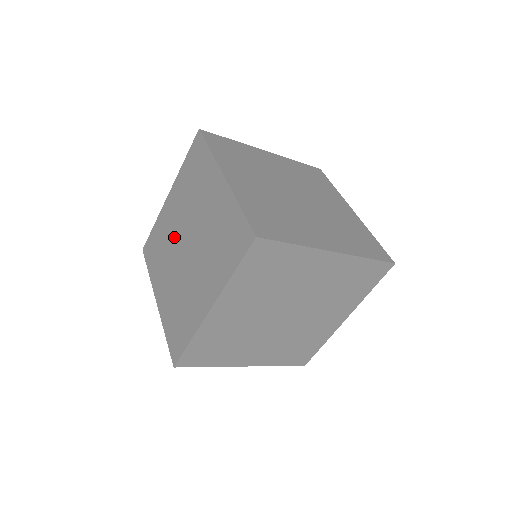
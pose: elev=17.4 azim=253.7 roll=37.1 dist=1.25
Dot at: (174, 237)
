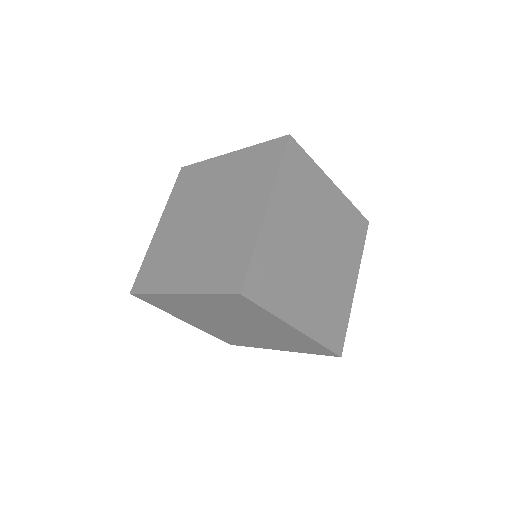
Dot at: (182, 233)
